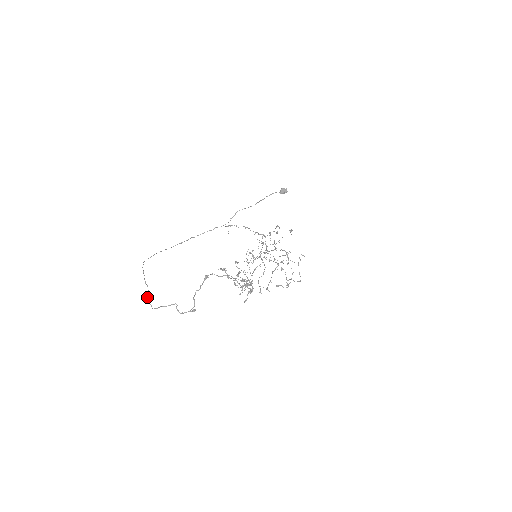
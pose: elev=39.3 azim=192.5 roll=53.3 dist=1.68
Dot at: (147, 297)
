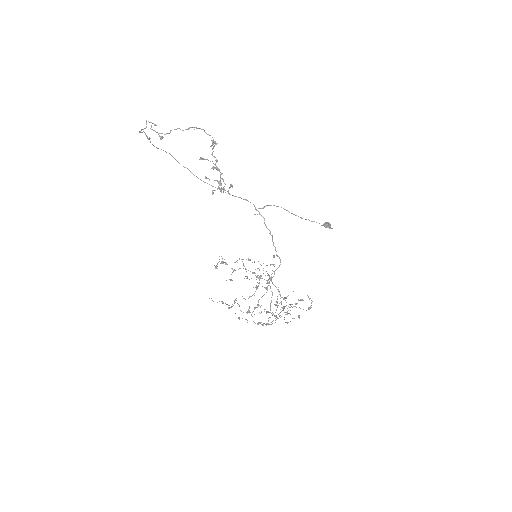
Dot at: occluded
